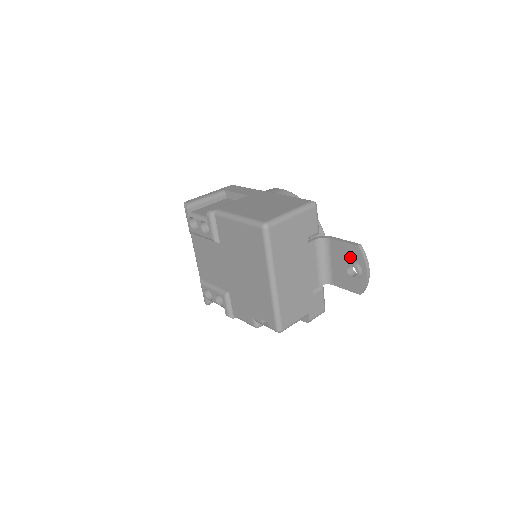
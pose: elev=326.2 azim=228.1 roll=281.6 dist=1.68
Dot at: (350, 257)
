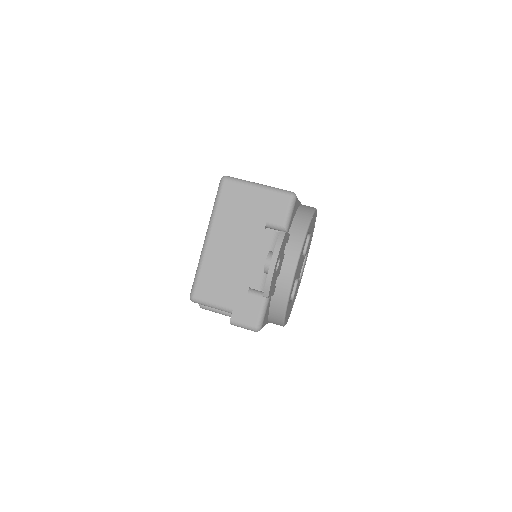
Dot at: occluded
